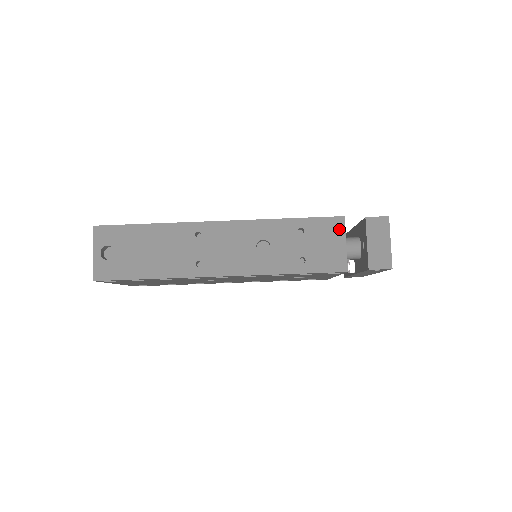
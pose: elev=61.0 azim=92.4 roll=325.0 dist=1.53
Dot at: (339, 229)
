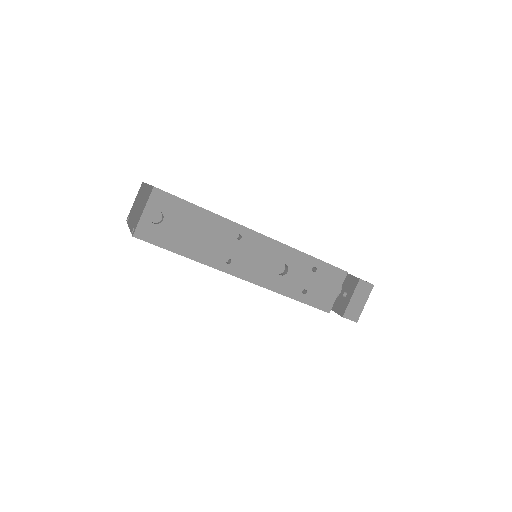
Dot at: (340, 280)
